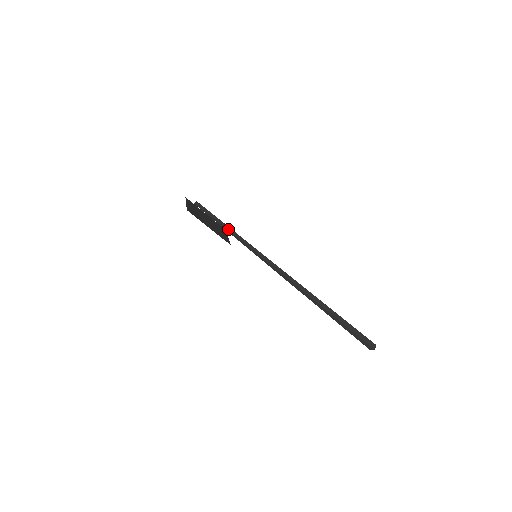
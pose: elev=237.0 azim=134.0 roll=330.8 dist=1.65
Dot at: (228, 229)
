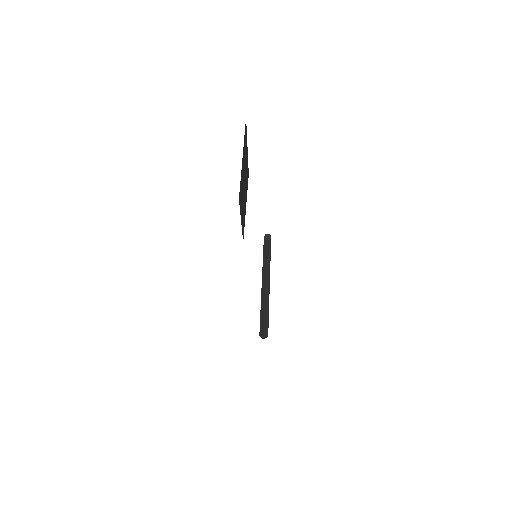
Dot at: (267, 268)
